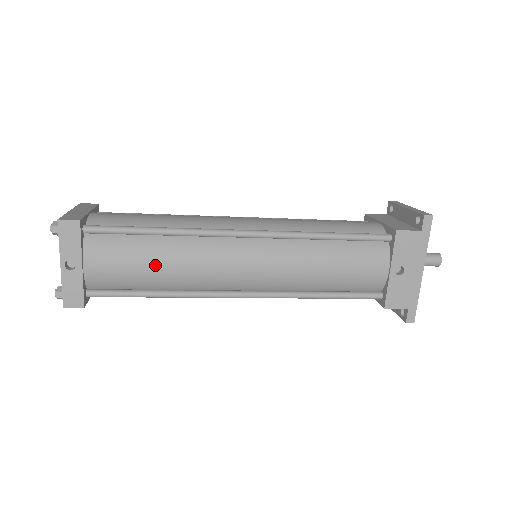
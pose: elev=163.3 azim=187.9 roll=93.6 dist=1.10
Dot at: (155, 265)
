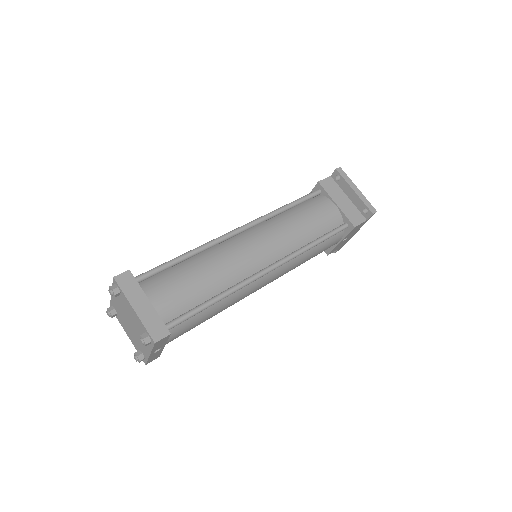
Dot at: occluded
